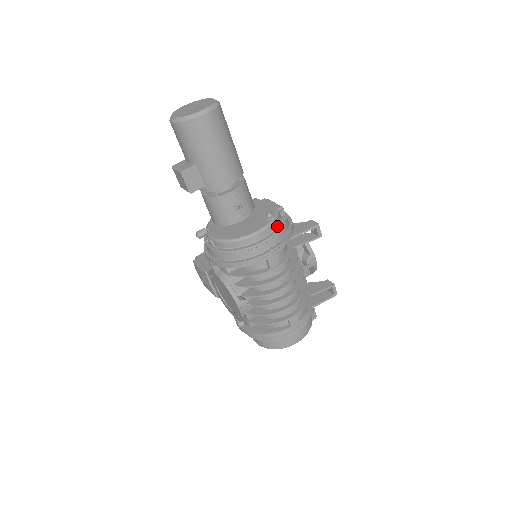
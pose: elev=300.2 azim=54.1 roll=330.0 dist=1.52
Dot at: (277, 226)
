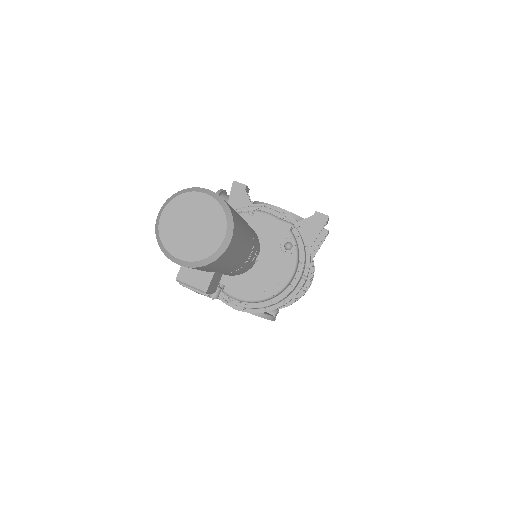
Dot at: (299, 251)
